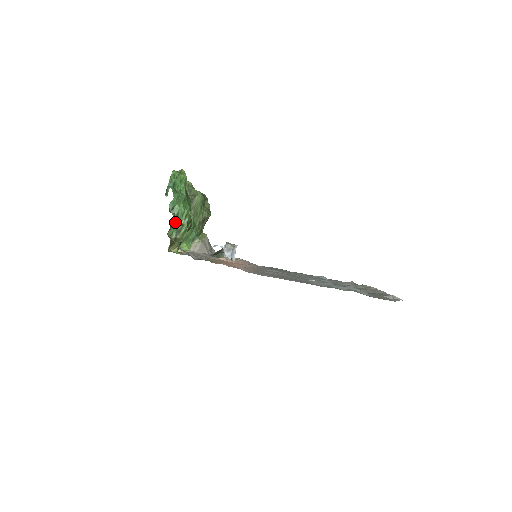
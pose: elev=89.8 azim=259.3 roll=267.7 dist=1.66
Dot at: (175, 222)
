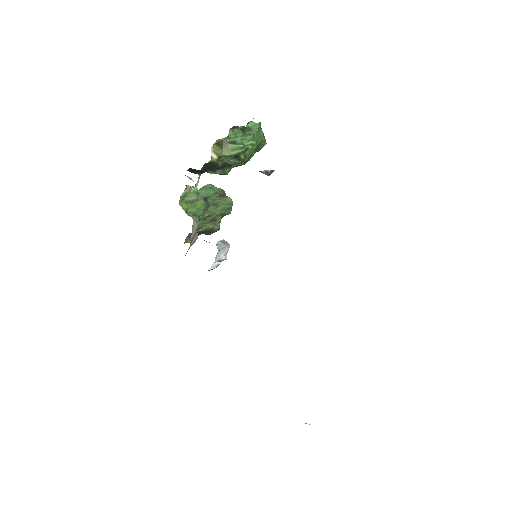
Dot at: (240, 136)
